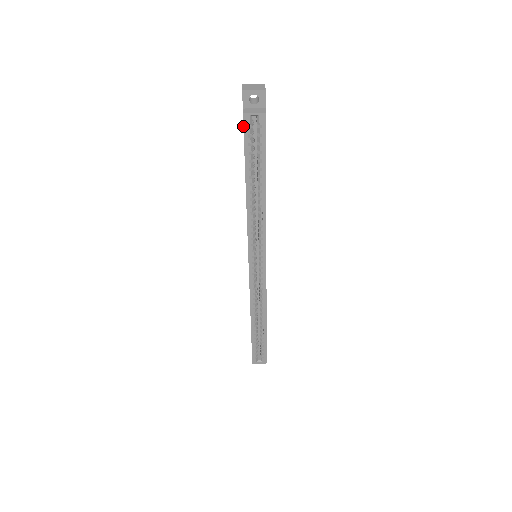
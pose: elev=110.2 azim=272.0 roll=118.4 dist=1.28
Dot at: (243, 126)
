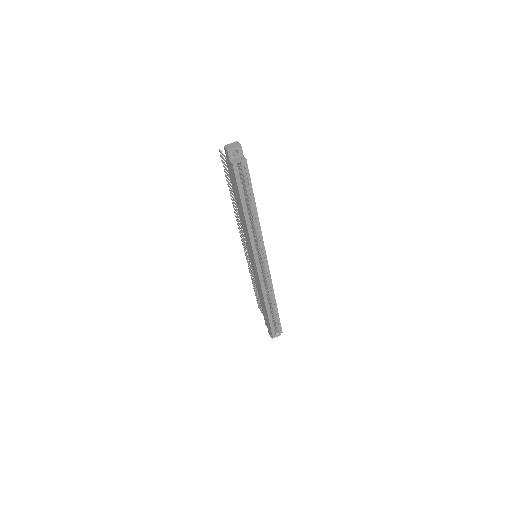
Dot at: (234, 172)
